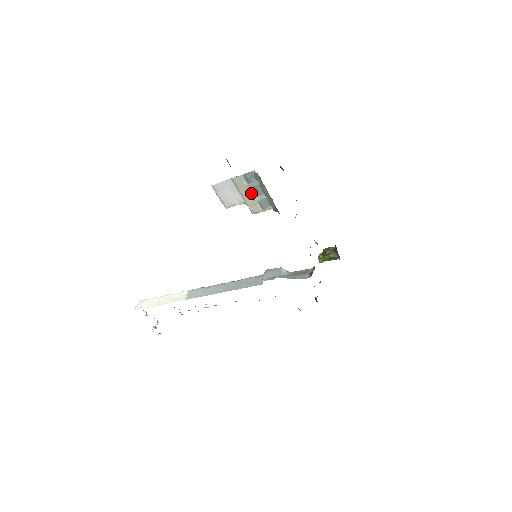
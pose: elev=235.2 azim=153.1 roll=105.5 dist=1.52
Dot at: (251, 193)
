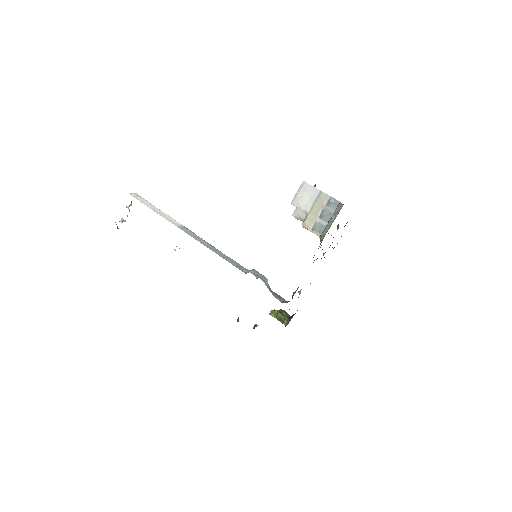
Dot at: (320, 212)
